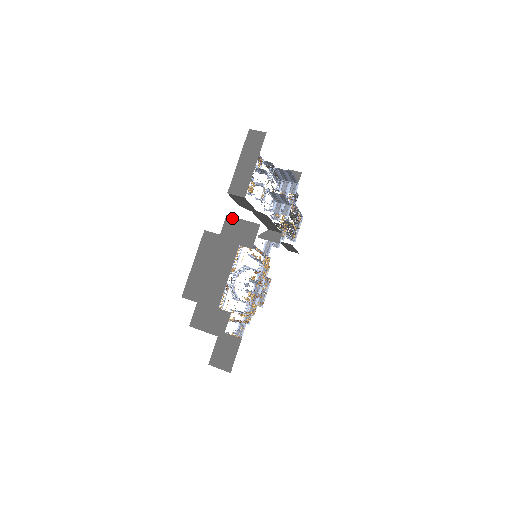
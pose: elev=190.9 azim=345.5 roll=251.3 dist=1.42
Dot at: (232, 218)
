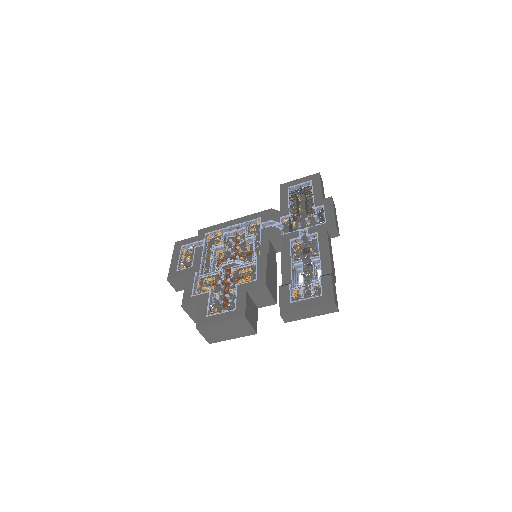
Dot at: (267, 290)
